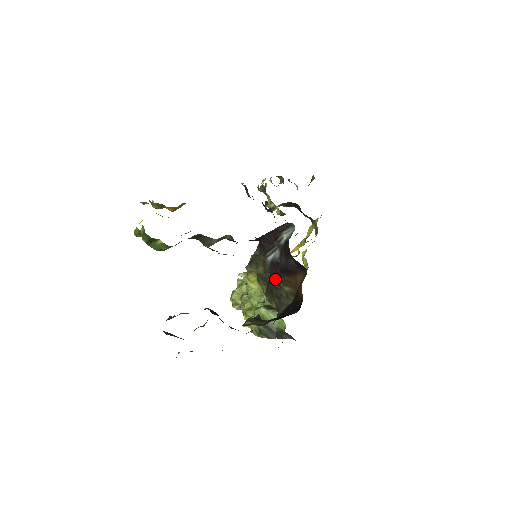
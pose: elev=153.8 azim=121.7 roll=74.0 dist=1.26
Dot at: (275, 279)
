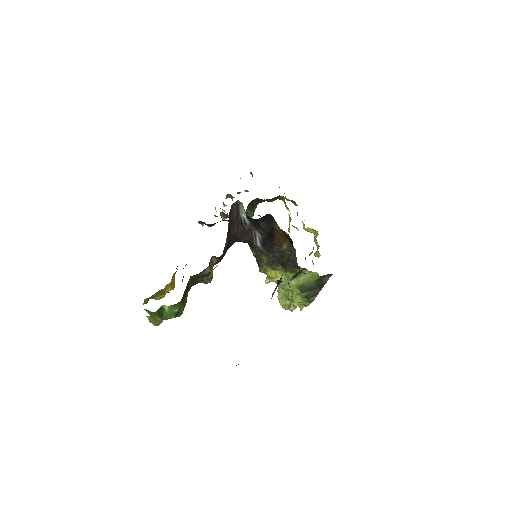
Dot at: (274, 251)
